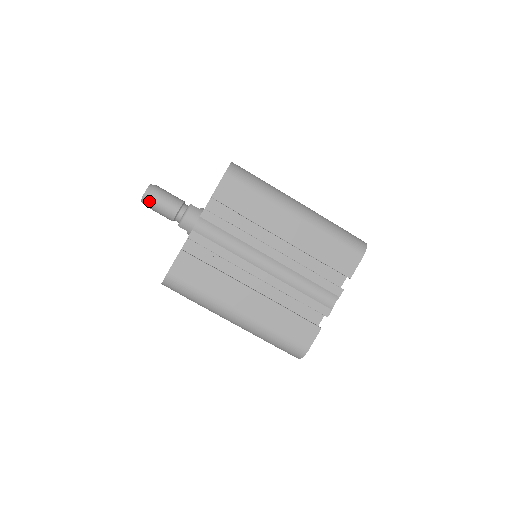
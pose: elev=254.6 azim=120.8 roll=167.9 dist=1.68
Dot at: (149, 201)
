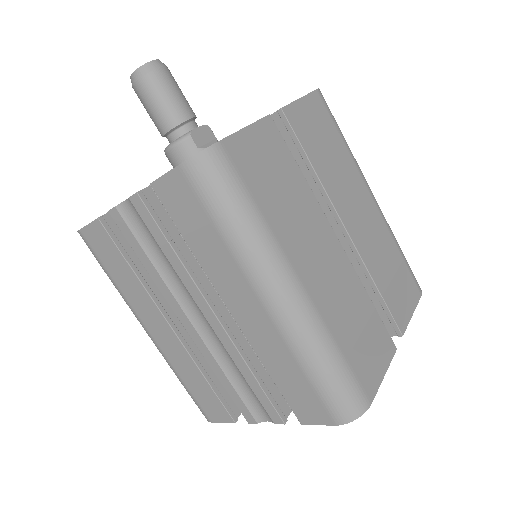
Dot at: (135, 90)
